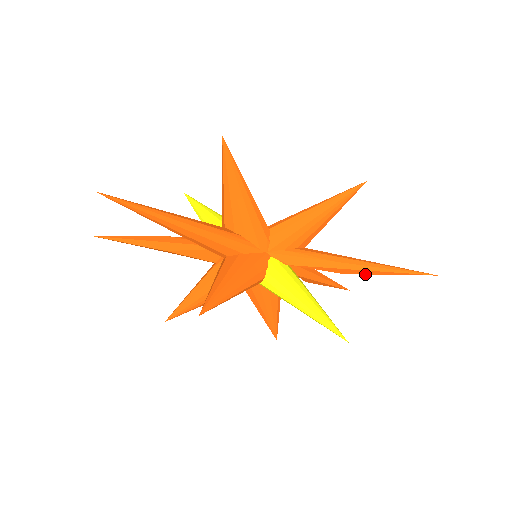
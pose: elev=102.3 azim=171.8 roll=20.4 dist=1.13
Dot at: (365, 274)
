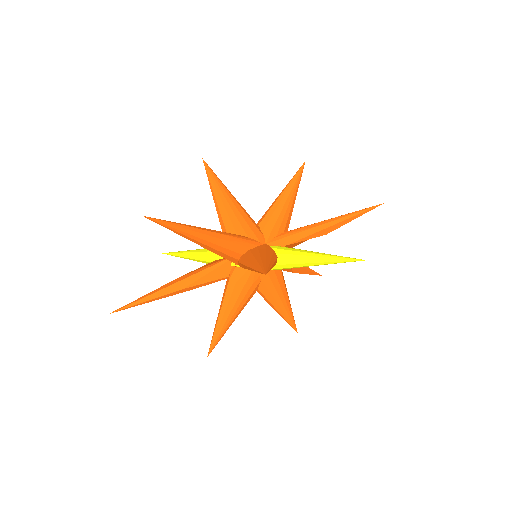
Dot at: (339, 227)
